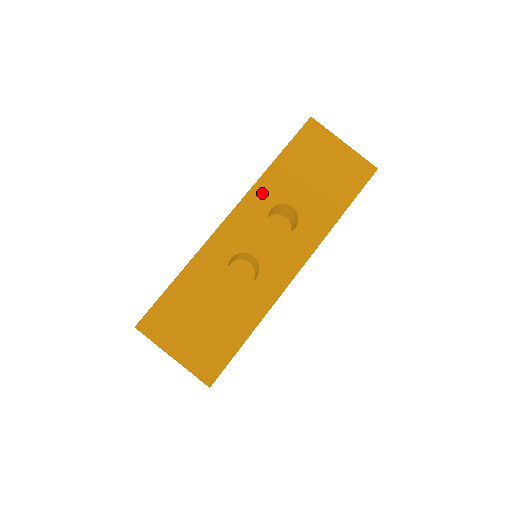
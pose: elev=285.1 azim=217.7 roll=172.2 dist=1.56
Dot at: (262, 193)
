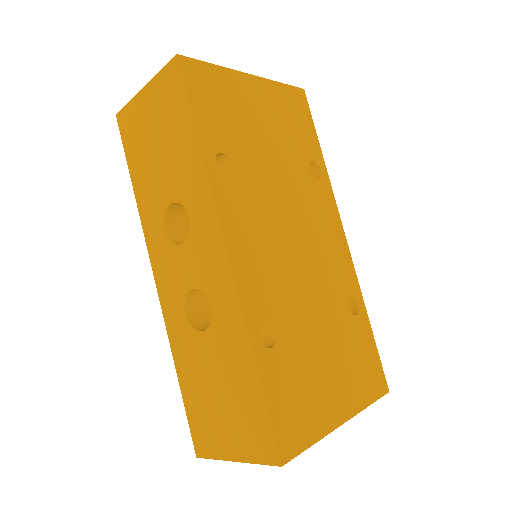
Dot at: (151, 227)
